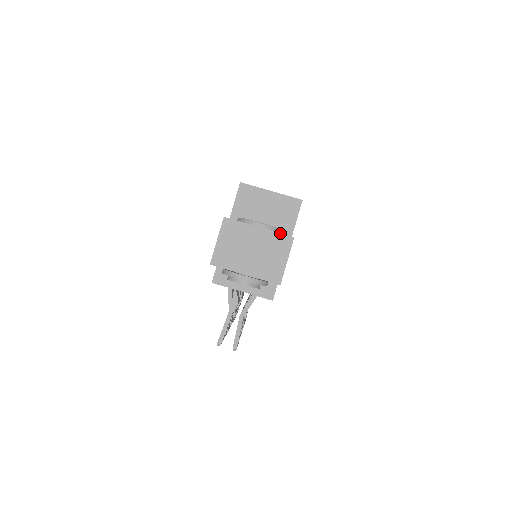
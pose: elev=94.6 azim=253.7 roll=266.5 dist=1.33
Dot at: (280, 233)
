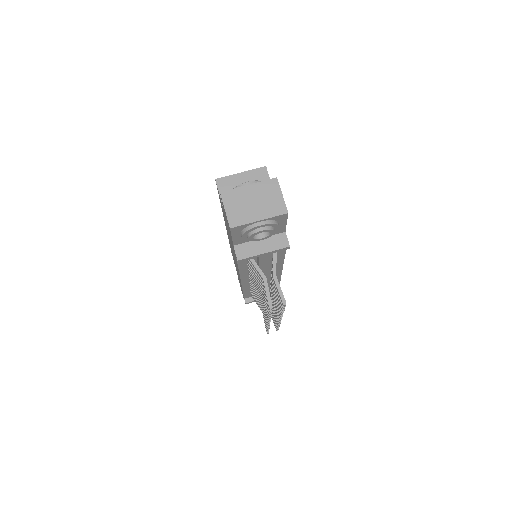
Dot at: (265, 180)
